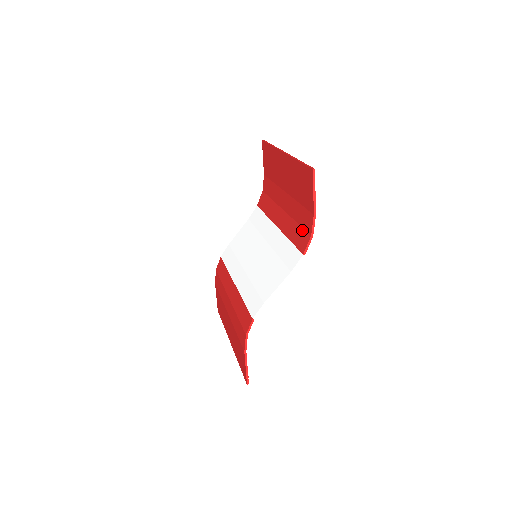
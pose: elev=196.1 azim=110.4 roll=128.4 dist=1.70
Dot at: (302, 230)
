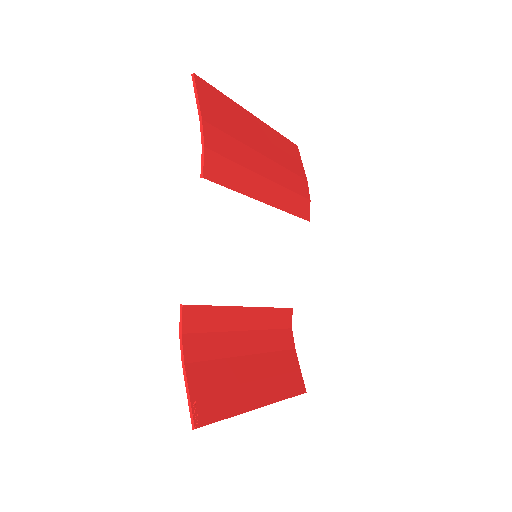
Dot at: (220, 160)
